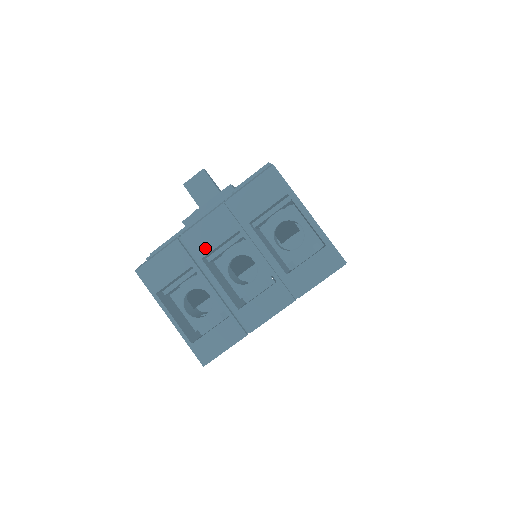
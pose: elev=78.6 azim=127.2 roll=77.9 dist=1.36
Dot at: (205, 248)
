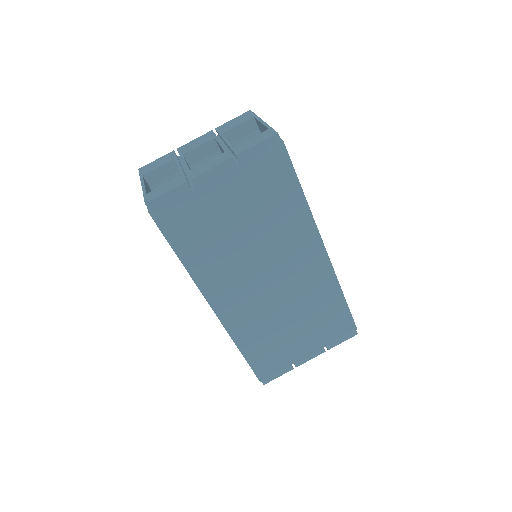
Dot at: (188, 150)
